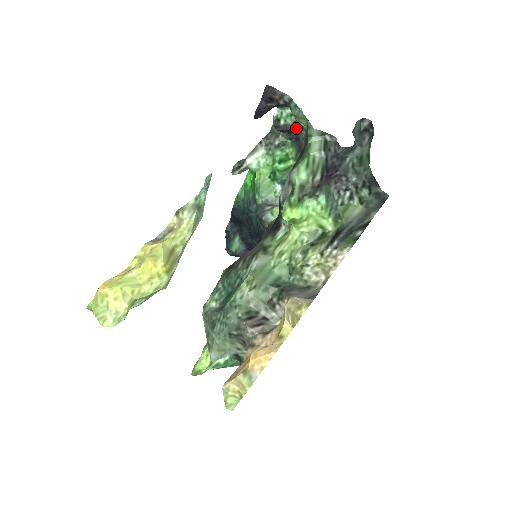
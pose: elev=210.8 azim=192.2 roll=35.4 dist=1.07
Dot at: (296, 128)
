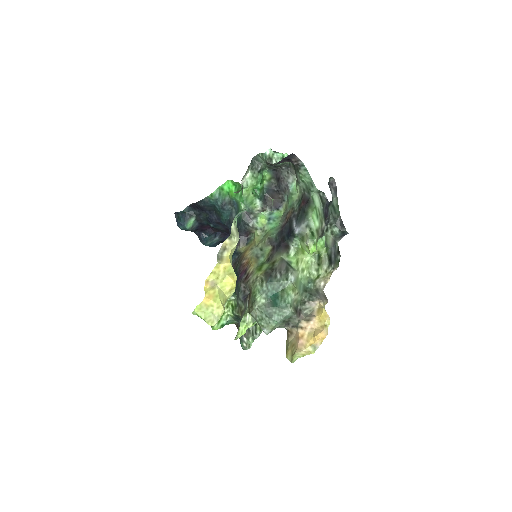
Dot at: (281, 166)
